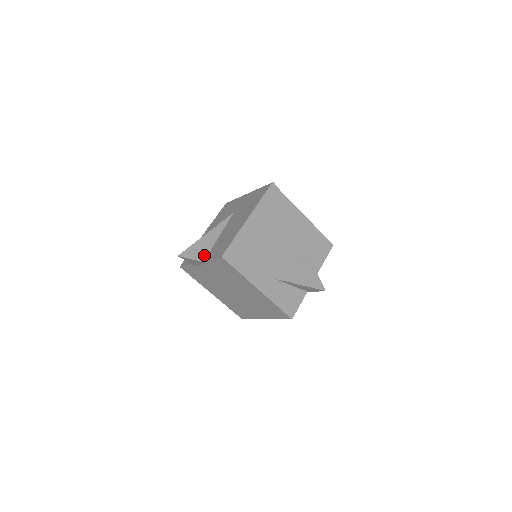
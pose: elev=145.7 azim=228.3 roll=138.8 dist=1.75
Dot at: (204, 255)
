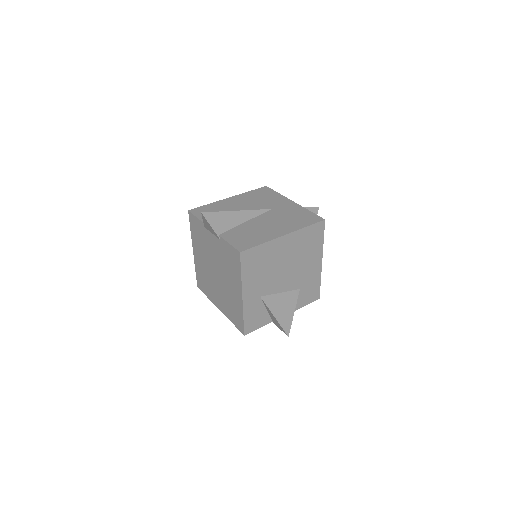
Dot at: (222, 229)
